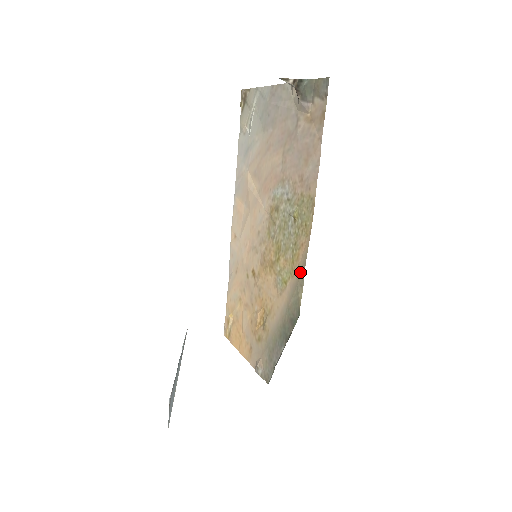
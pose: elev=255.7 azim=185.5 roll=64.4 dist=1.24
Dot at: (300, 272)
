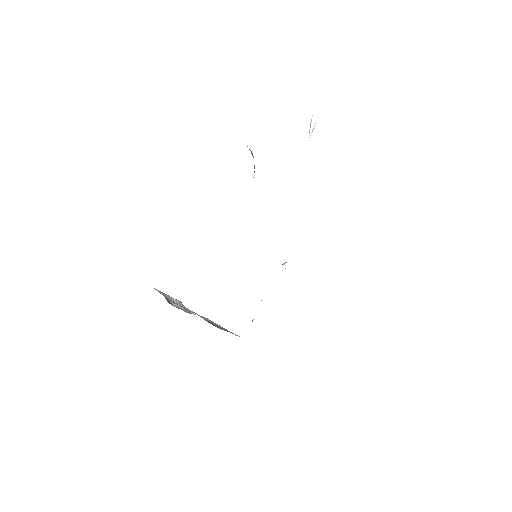
Dot at: occluded
